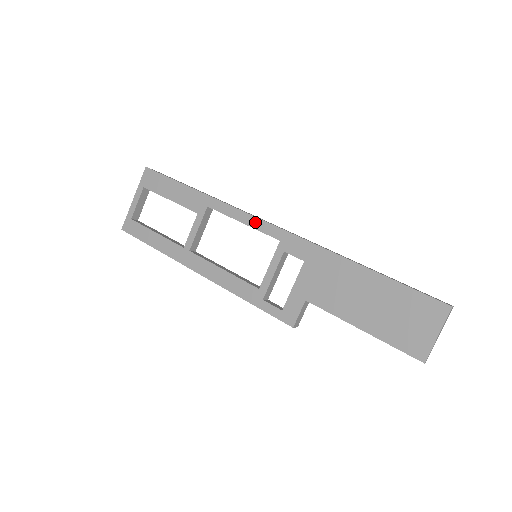
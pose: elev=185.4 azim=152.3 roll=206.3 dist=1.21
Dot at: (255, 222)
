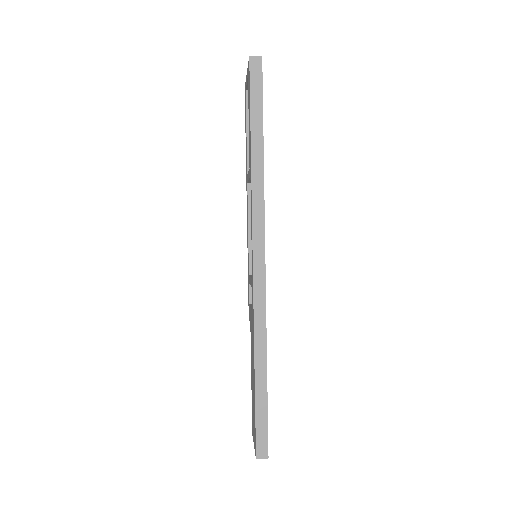
Dot at: (252, 243)
